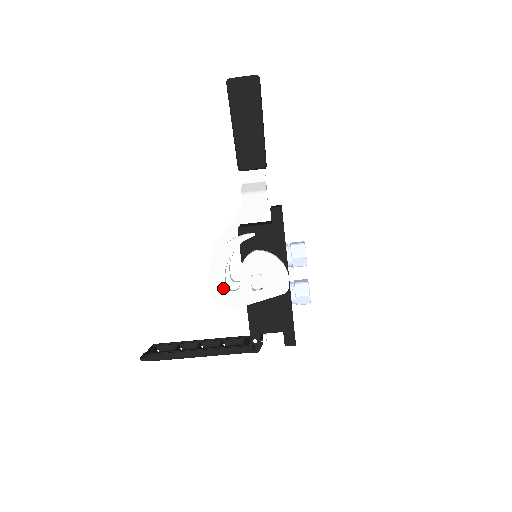
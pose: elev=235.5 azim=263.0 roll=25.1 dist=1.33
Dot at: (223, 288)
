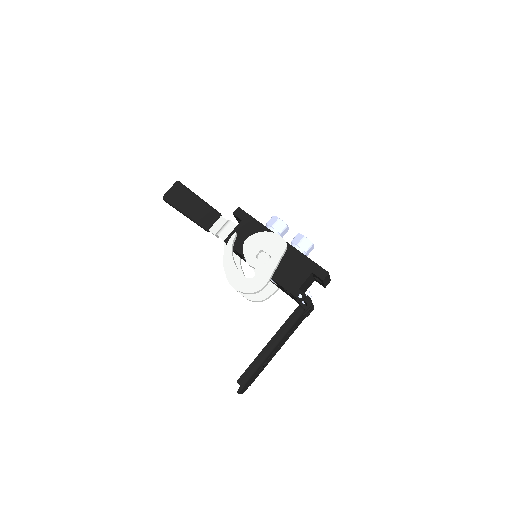
Dot at: (246, 281)
